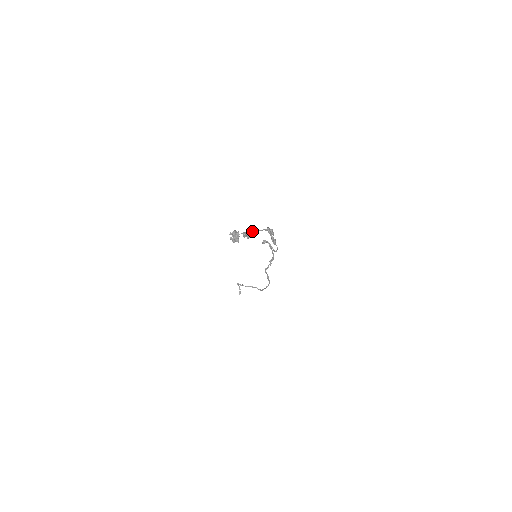
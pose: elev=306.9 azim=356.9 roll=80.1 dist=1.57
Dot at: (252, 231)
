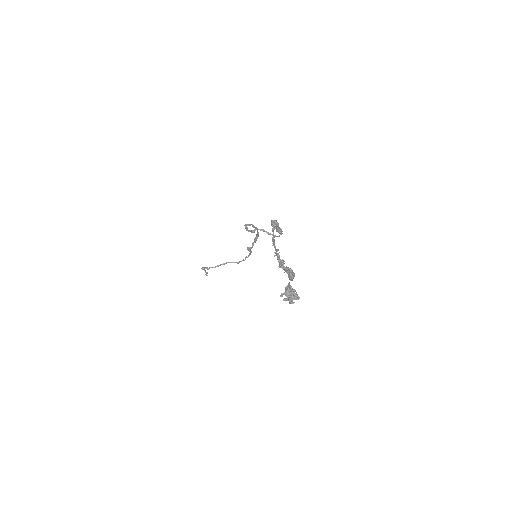
Dot at: (274, 252)
